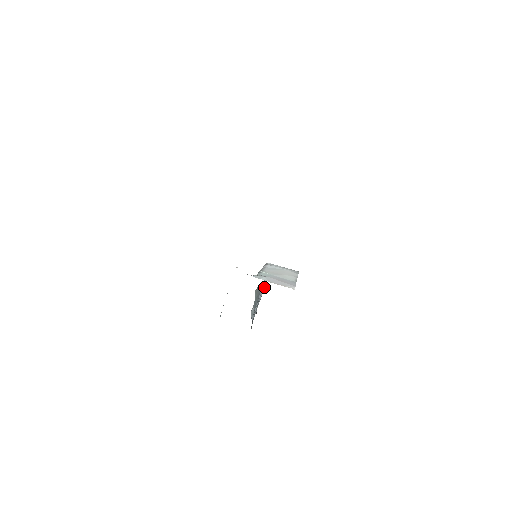
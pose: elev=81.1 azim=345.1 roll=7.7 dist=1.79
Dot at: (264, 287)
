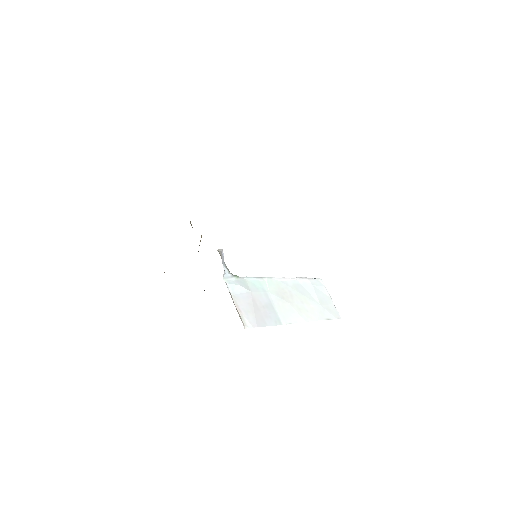
Dot at: occluded
